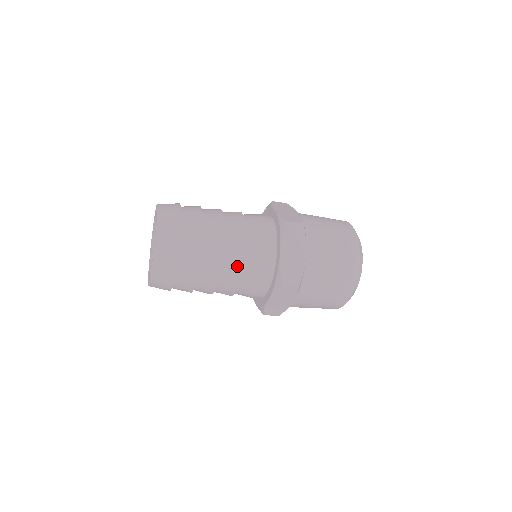
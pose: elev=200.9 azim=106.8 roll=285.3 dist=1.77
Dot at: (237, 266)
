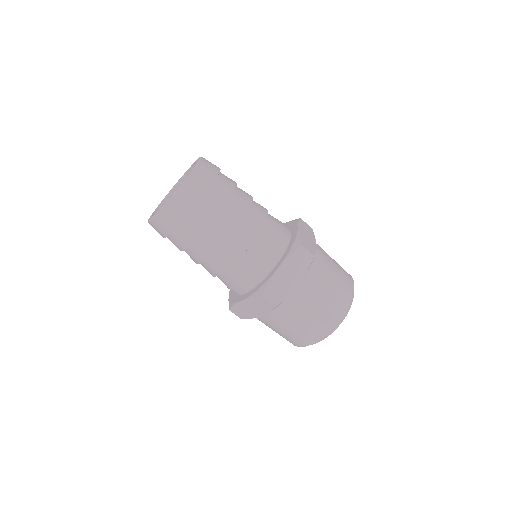
Dot at: (234, 255)
